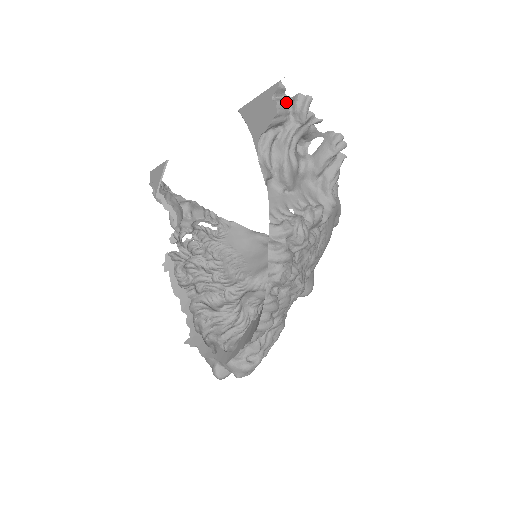
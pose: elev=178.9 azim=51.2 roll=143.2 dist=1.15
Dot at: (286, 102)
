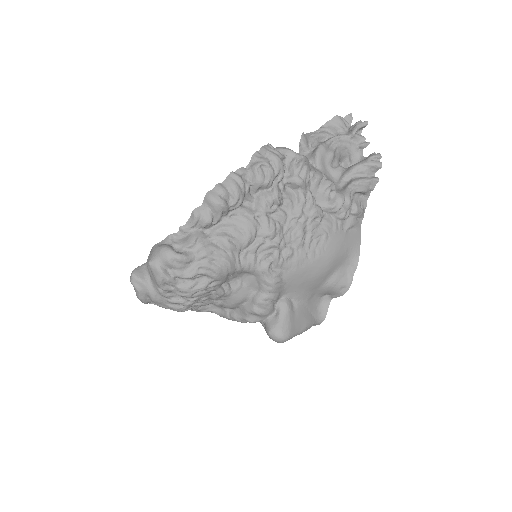
Dot at: (348, 123)
